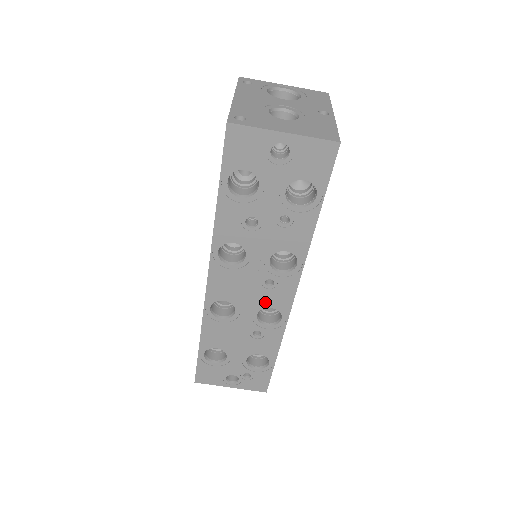
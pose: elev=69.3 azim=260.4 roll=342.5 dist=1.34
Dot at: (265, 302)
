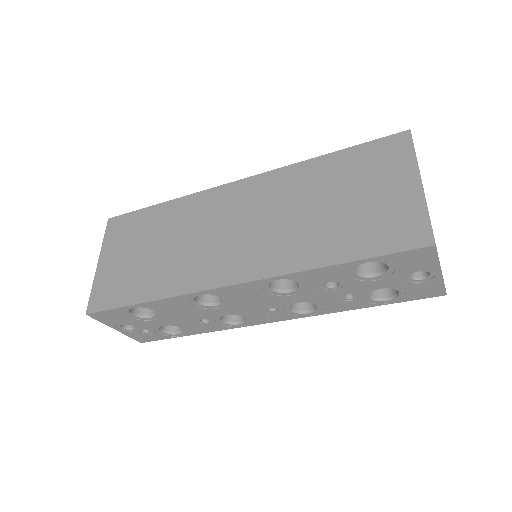
Dot at: (248, 314)
